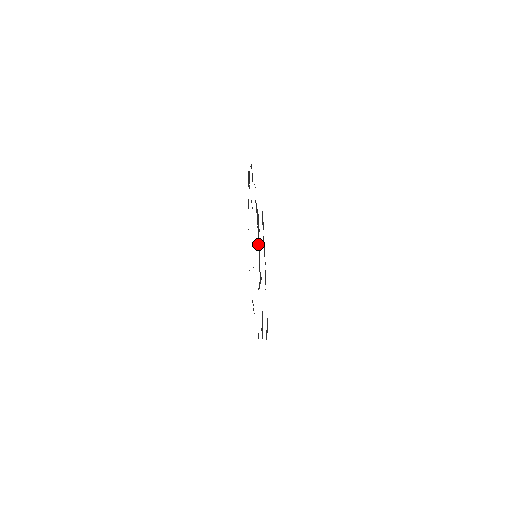
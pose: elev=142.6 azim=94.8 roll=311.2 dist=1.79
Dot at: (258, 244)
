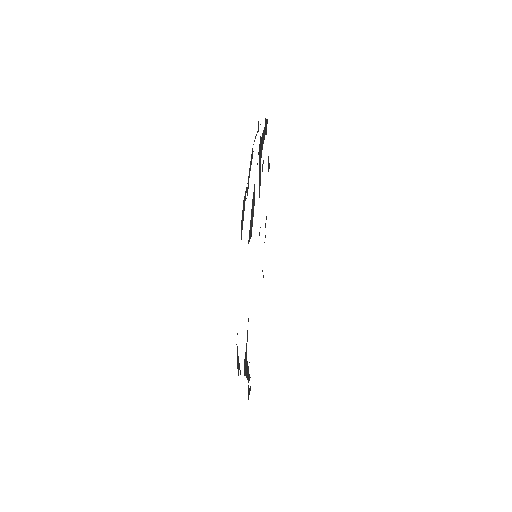
Dot at: (239, 369)
